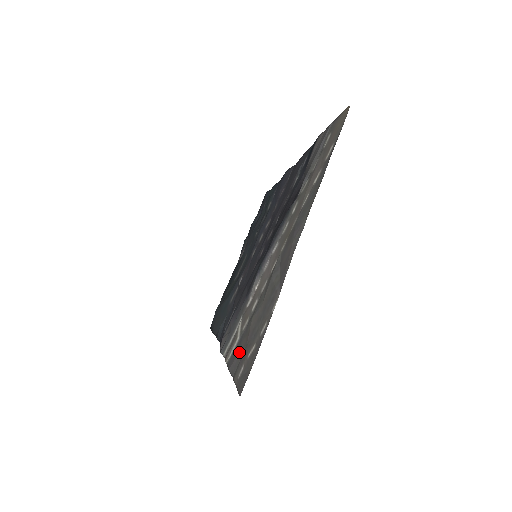
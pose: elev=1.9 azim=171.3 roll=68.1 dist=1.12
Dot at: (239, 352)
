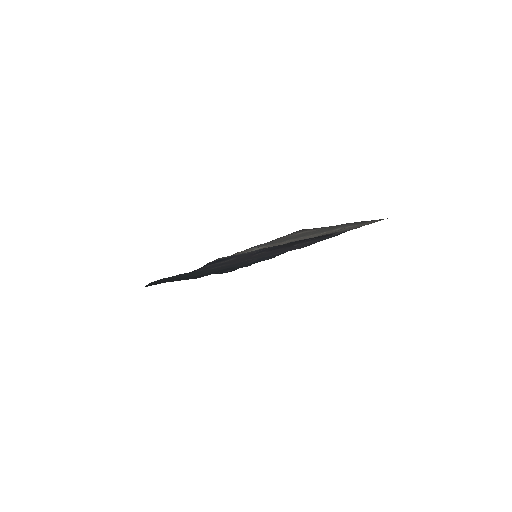
Dot at: (276, 240)
